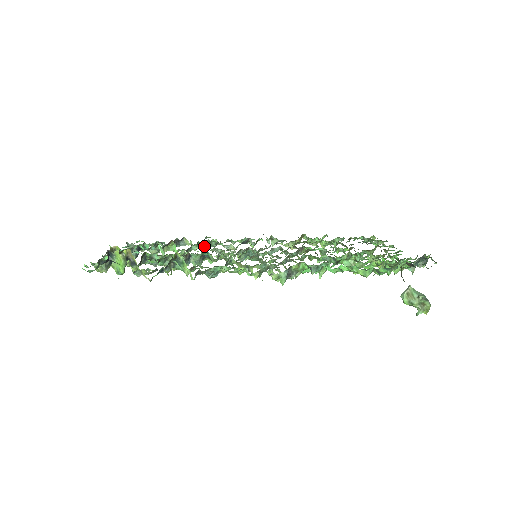
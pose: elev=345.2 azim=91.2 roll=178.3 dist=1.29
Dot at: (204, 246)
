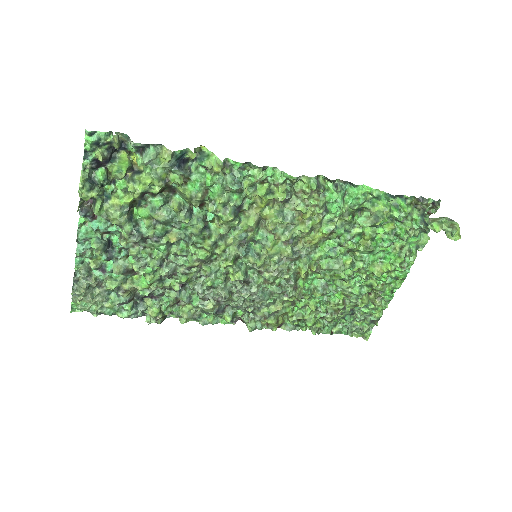
Dot at: (176, 293)
